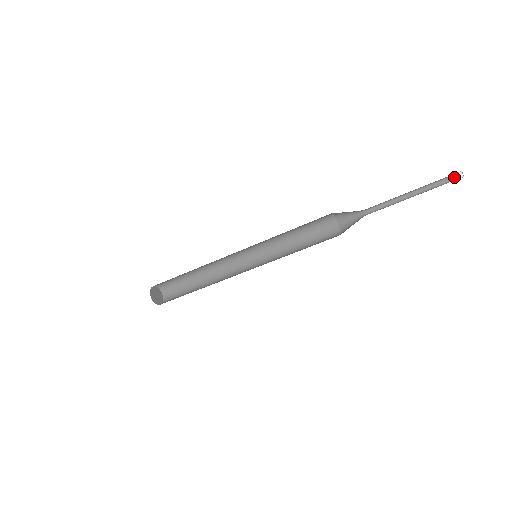
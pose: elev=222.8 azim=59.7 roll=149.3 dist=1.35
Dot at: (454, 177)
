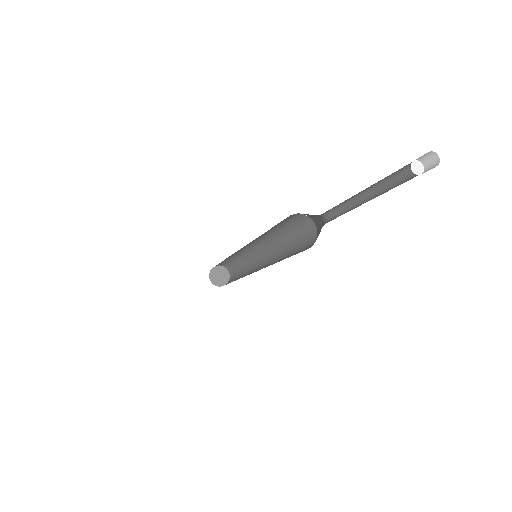
Dot at: (424, 162)
